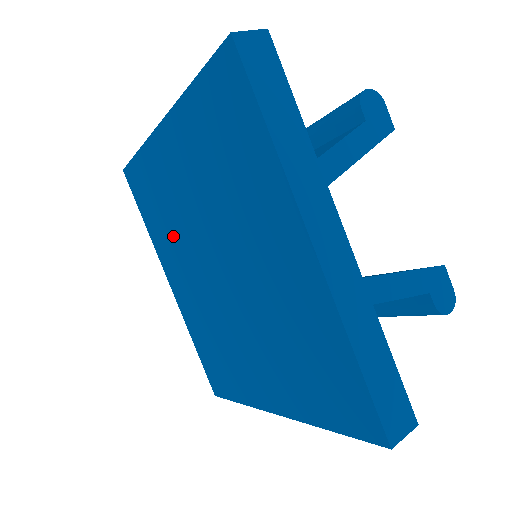
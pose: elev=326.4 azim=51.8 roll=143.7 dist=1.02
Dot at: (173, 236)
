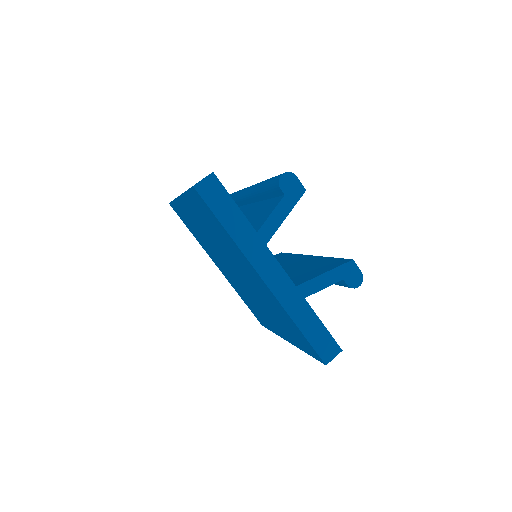
Dot at: (208, 247)
